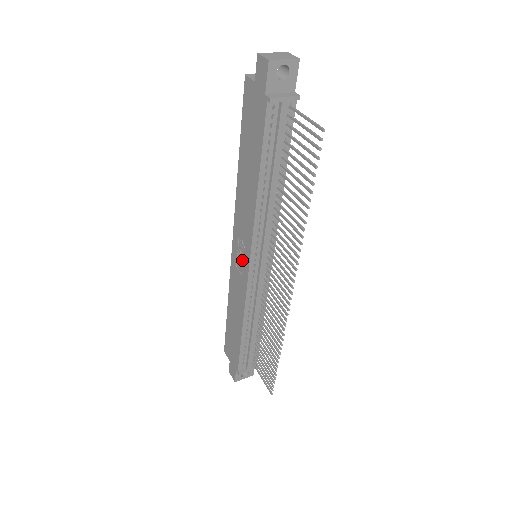
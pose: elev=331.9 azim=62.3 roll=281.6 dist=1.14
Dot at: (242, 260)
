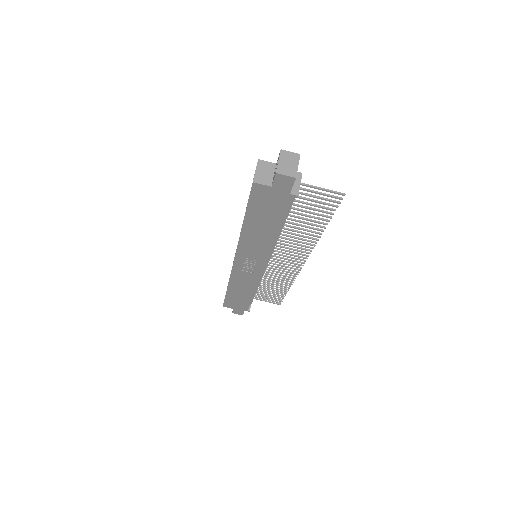
Dot at: (252, 267)
